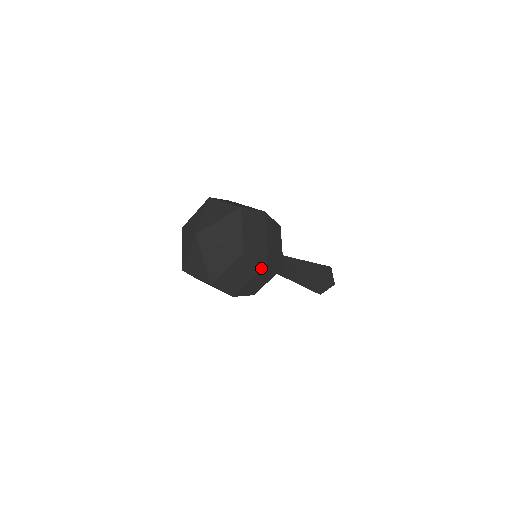
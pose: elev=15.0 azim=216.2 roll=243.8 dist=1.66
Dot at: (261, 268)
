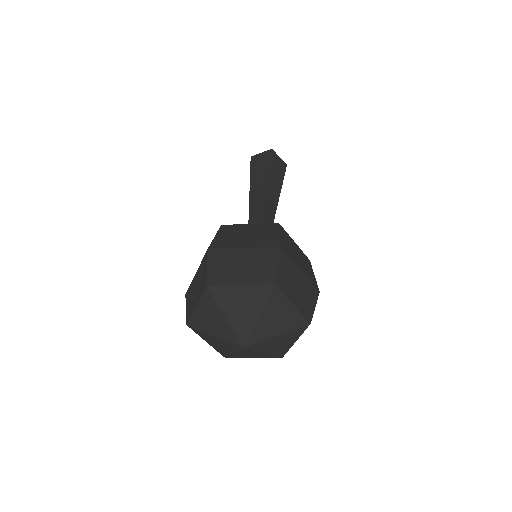
Dot at: occluded
